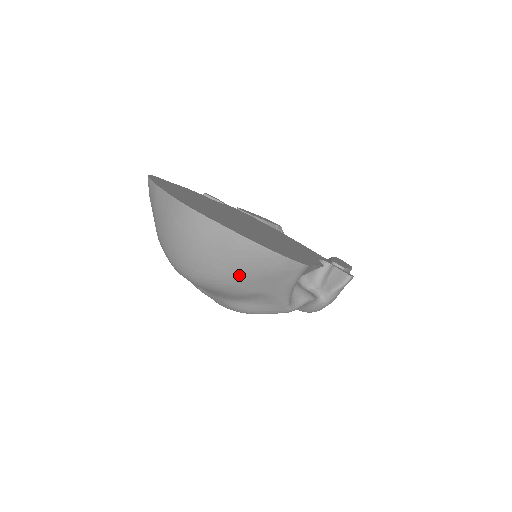
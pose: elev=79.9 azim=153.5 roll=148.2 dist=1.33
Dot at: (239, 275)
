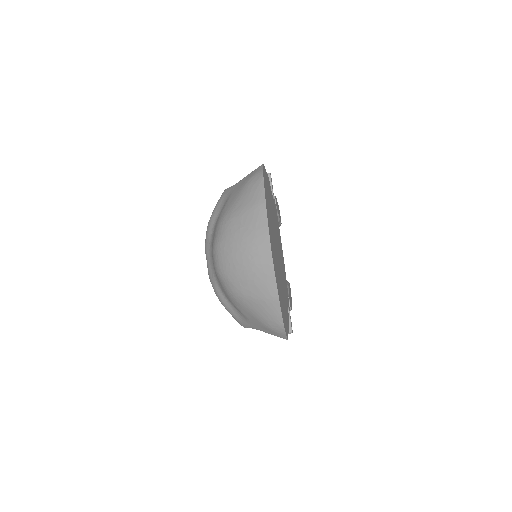
Dot at: (250, 307)
